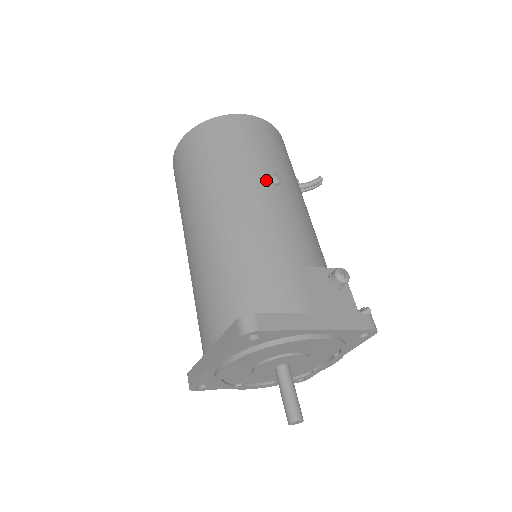
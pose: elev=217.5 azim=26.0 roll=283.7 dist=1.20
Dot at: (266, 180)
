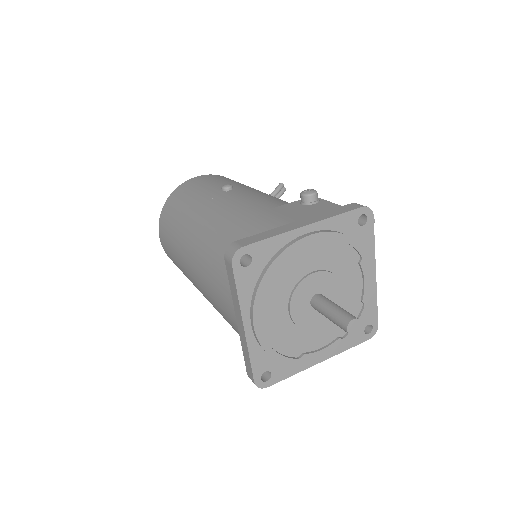
Dot at: (220, 192)
